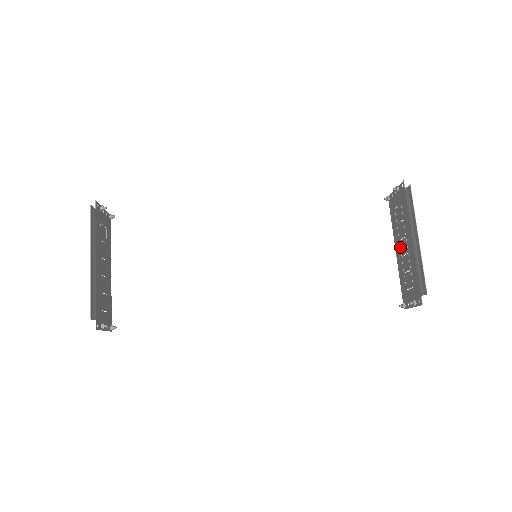
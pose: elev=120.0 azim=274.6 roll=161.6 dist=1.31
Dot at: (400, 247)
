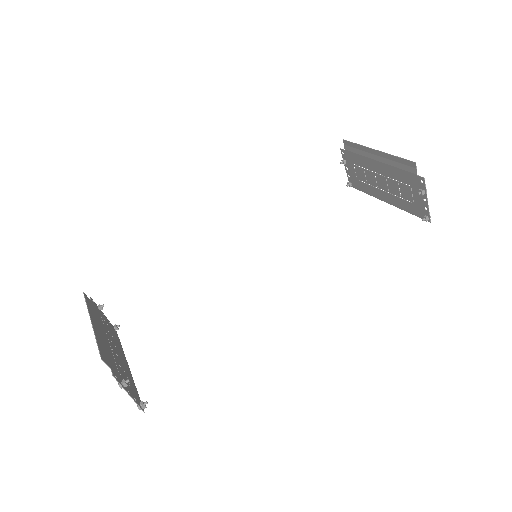
Dot at: (382, 190)
